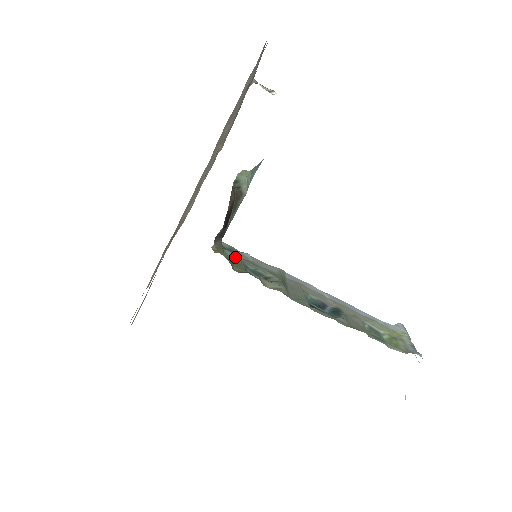
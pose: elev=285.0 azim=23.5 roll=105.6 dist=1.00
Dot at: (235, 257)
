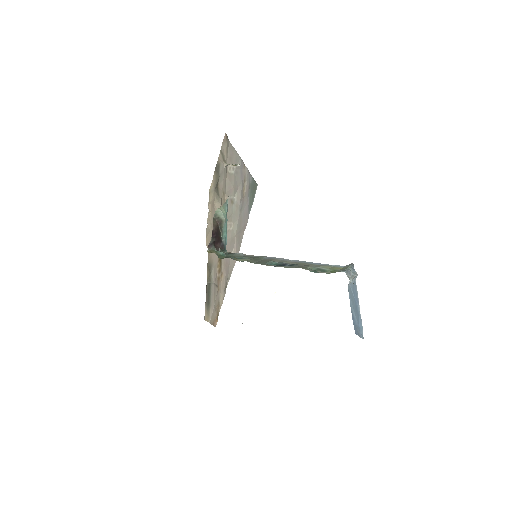
Dot at: (229, 255)
